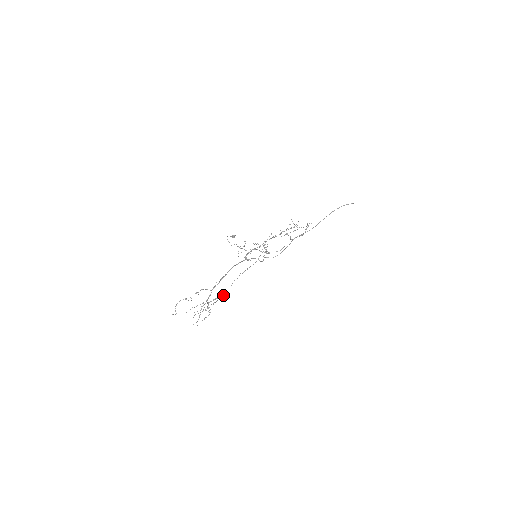
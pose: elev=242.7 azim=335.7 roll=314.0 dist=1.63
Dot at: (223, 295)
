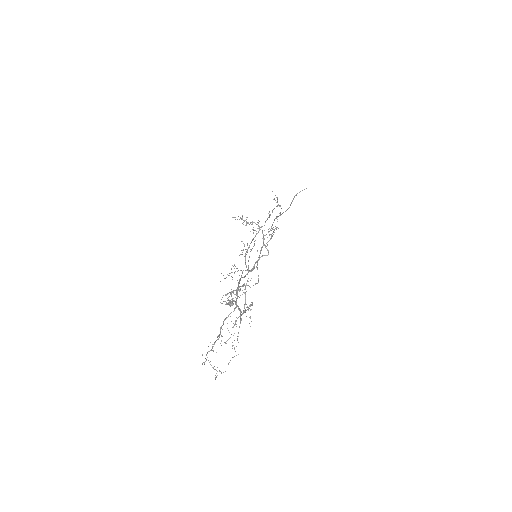
Dot at: (247, 280)
